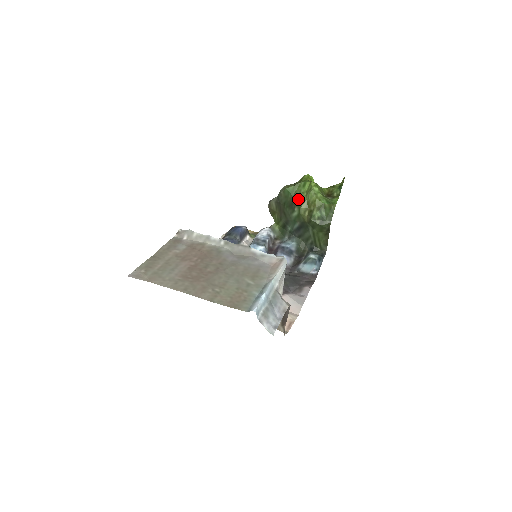
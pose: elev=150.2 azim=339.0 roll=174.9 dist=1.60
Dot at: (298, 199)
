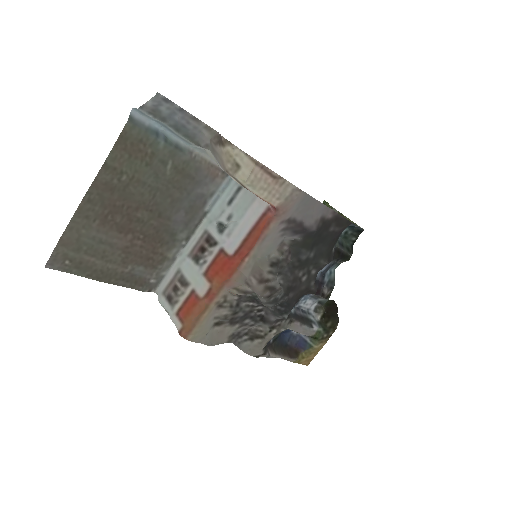
Dot at: occluded
